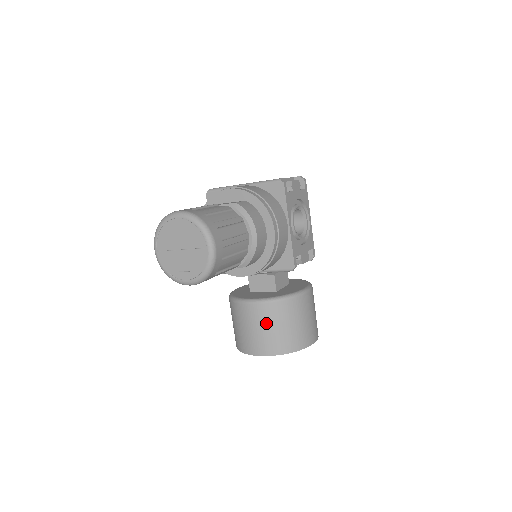
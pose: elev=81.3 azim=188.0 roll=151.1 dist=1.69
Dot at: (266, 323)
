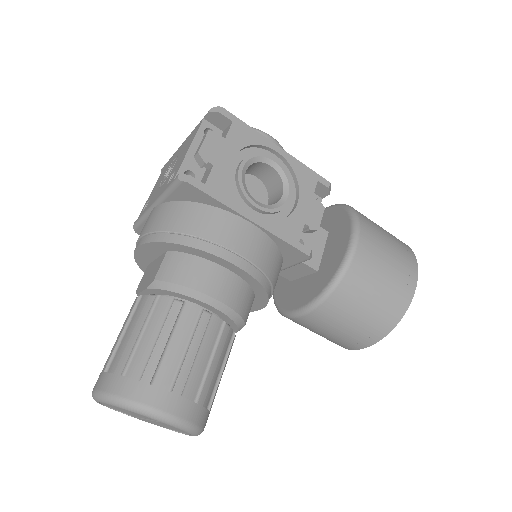
Dot at: (335, 325)
